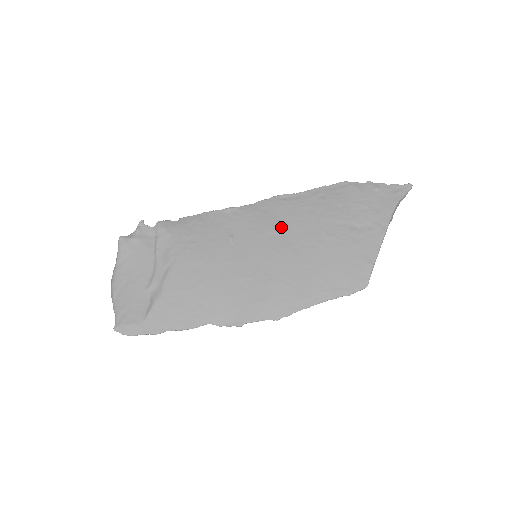
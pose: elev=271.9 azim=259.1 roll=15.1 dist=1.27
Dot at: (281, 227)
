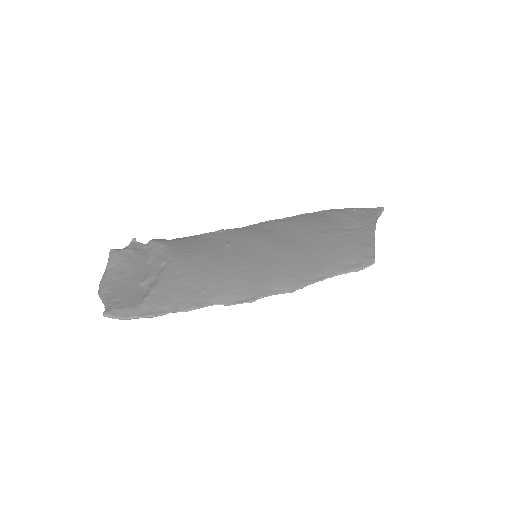
Dot at: (276, 233)
